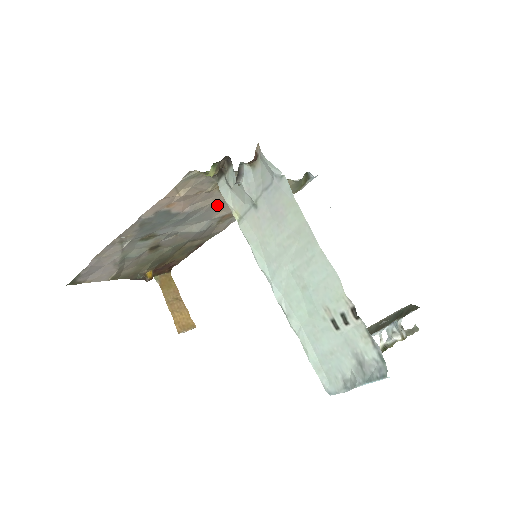
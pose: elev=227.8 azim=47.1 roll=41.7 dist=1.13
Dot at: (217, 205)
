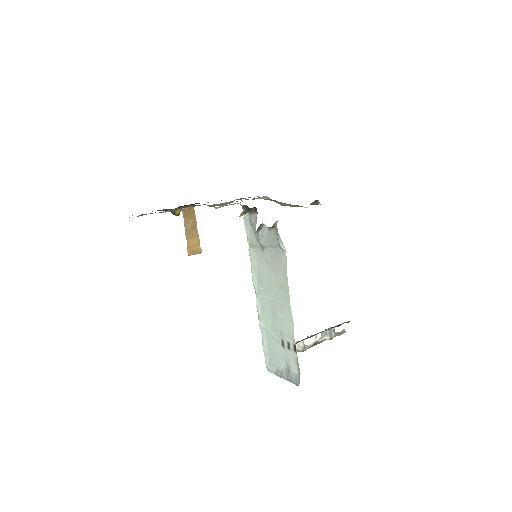
Dot at: occluded
